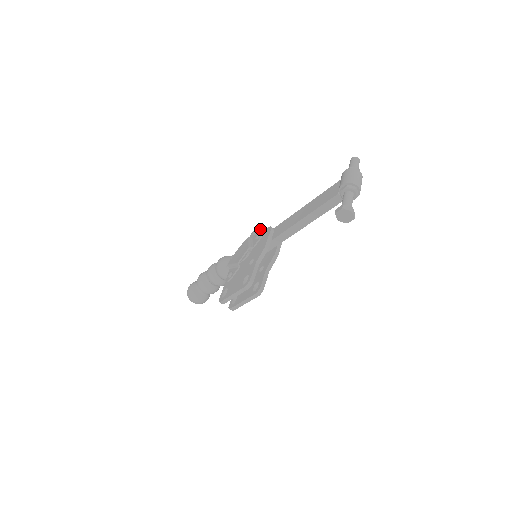
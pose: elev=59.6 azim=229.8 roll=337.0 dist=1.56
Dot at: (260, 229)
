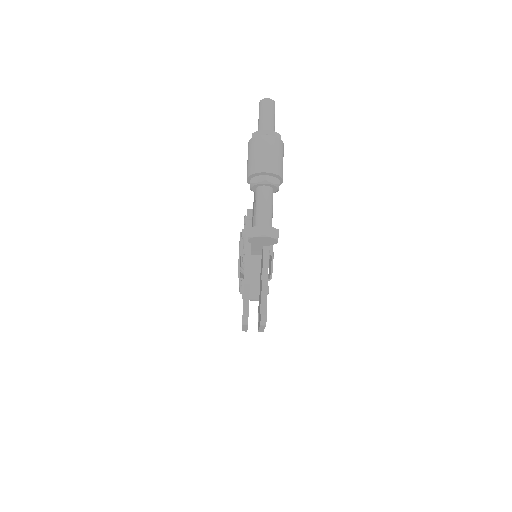
Dot at: (247, 216)
